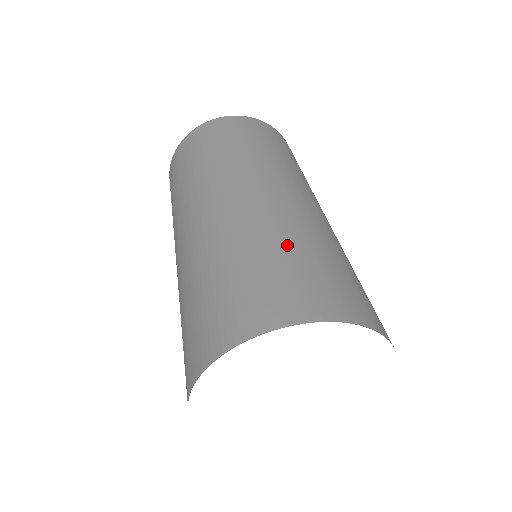
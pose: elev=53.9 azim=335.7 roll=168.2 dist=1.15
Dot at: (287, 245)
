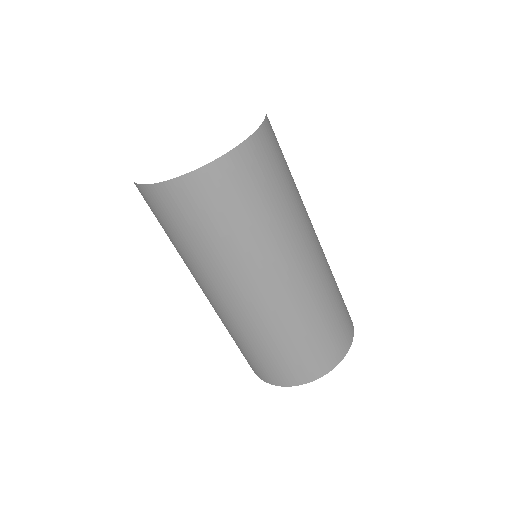
Dot at: (334, 304)
